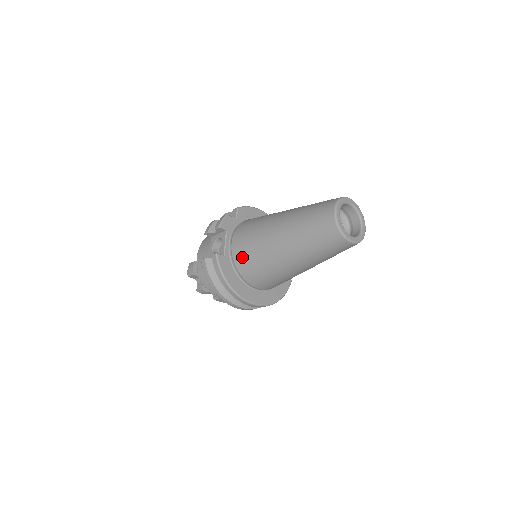
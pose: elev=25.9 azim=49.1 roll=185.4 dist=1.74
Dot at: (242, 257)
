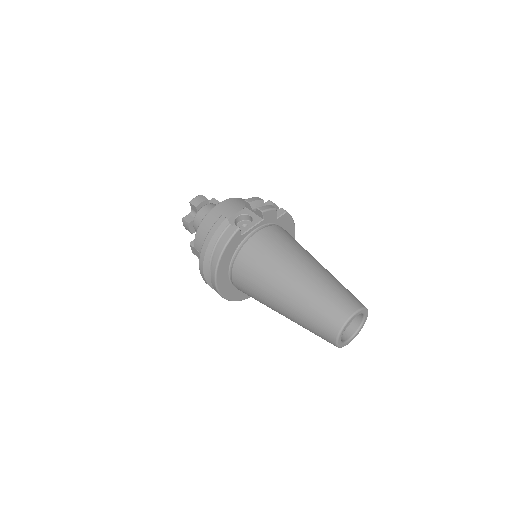
Dot at: (252, 252)
